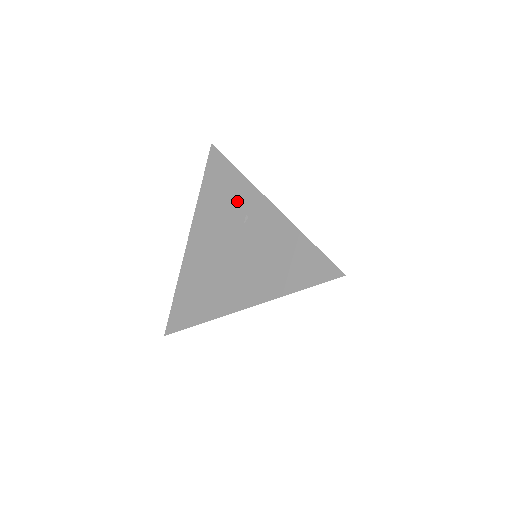
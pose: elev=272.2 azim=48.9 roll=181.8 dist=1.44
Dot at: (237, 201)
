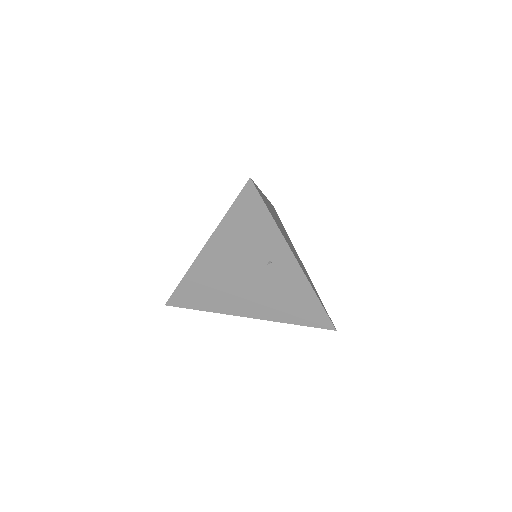
Dot at: (265, 245)
